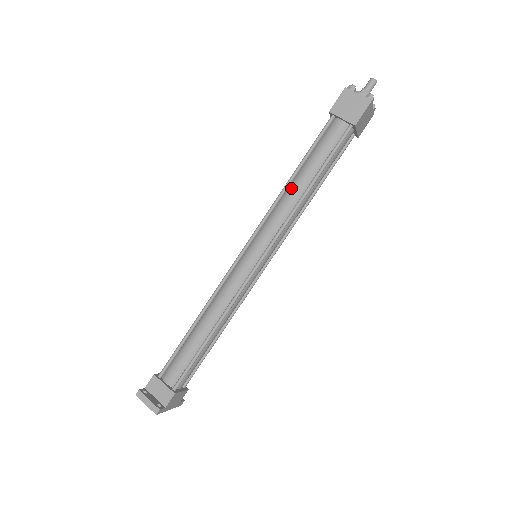
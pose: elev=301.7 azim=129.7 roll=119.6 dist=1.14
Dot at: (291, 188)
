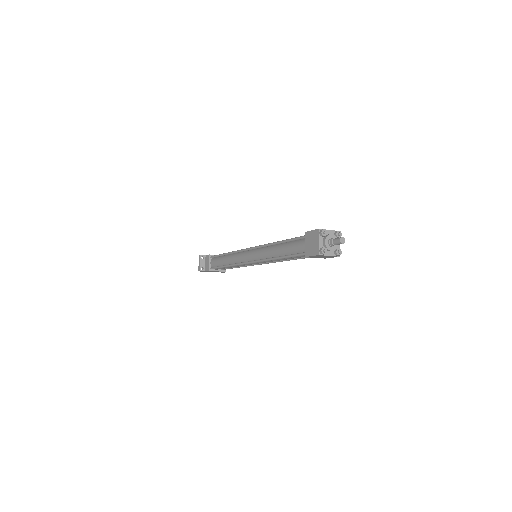
Dot at: (274, 247)
